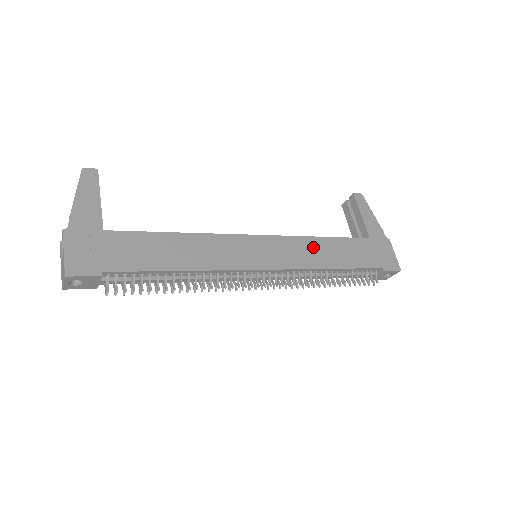
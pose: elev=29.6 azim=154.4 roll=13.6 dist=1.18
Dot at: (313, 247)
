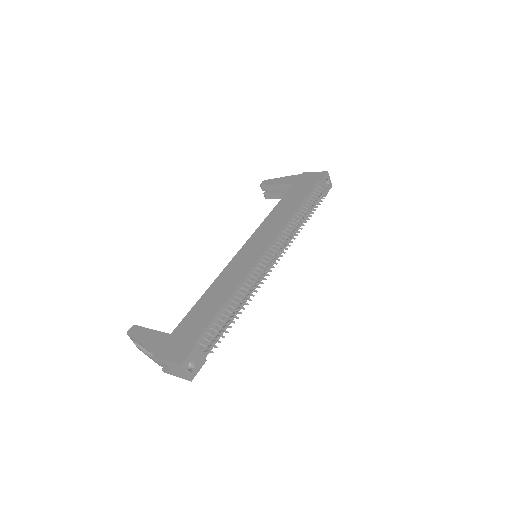
Dot at: (274, 218)
